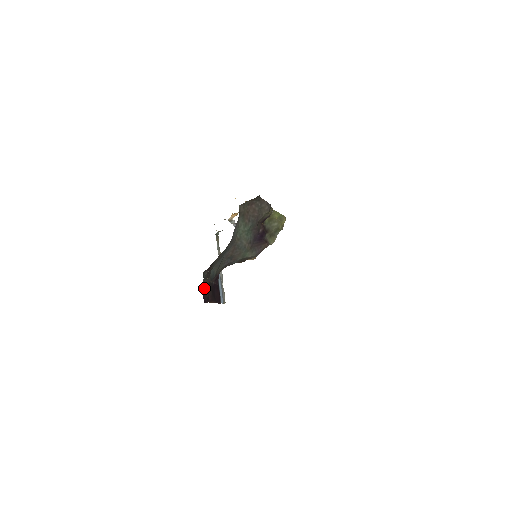
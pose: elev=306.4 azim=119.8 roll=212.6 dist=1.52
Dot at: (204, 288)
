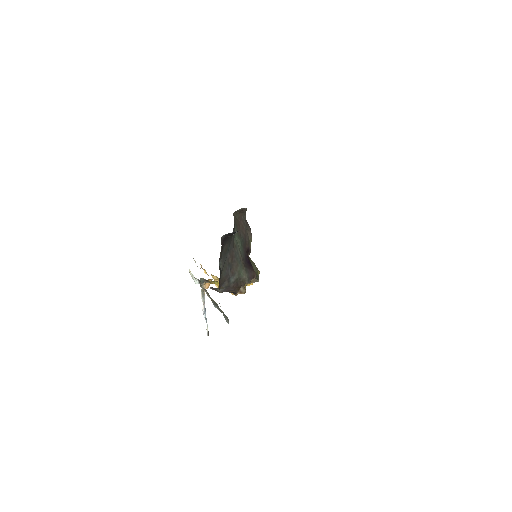
Dot at: occluded
